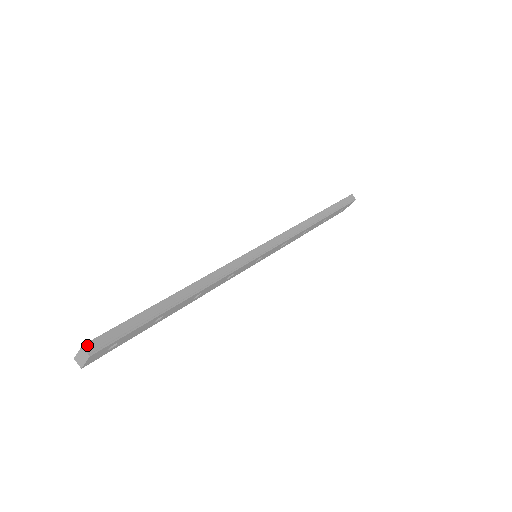
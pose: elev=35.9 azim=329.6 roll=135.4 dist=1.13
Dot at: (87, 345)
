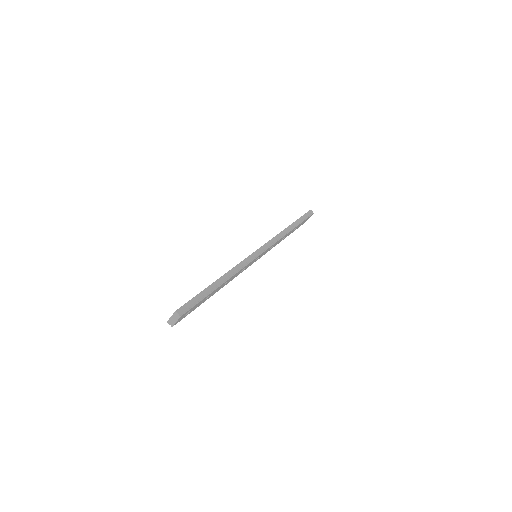
Dot at: (178, 311)
